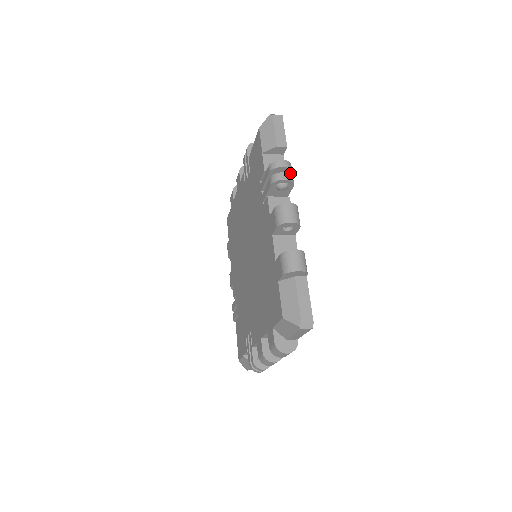
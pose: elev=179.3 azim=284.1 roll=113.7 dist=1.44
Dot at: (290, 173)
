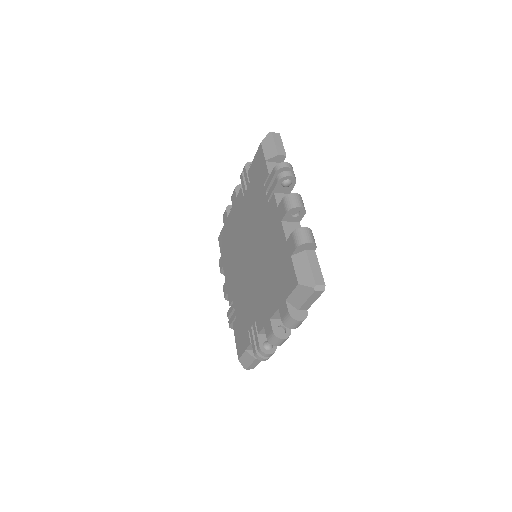
Dot at: occluded
